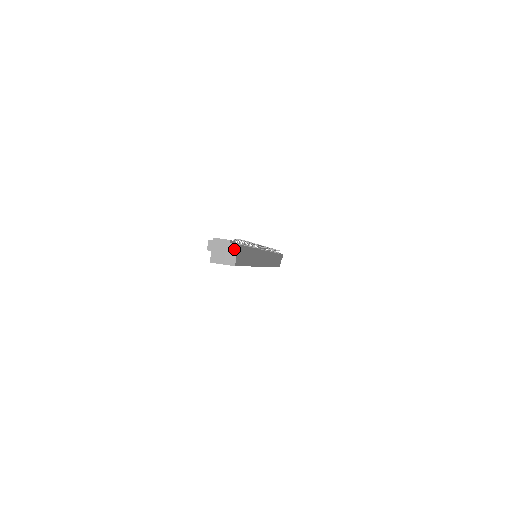
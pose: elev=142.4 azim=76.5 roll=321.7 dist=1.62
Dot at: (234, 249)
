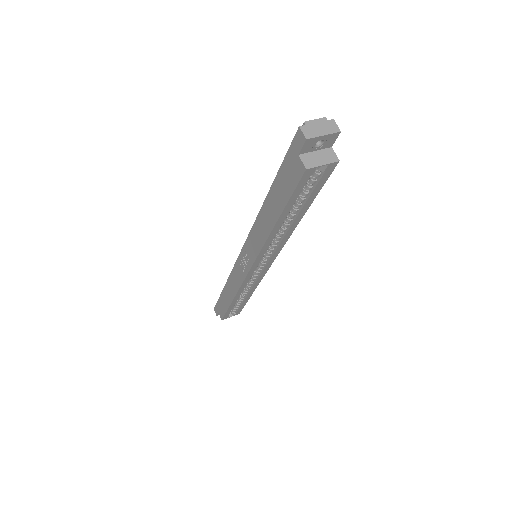
Dot at: (335, 129)
